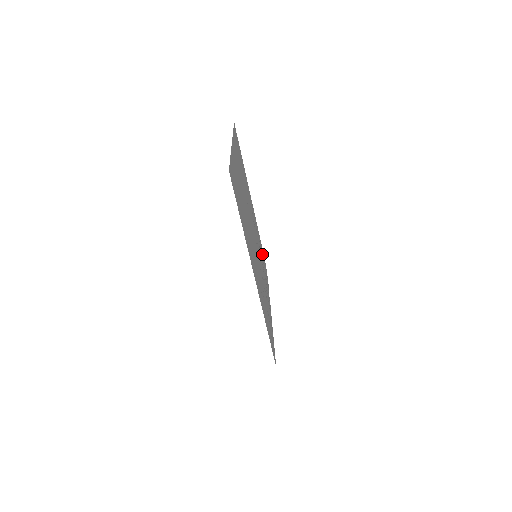
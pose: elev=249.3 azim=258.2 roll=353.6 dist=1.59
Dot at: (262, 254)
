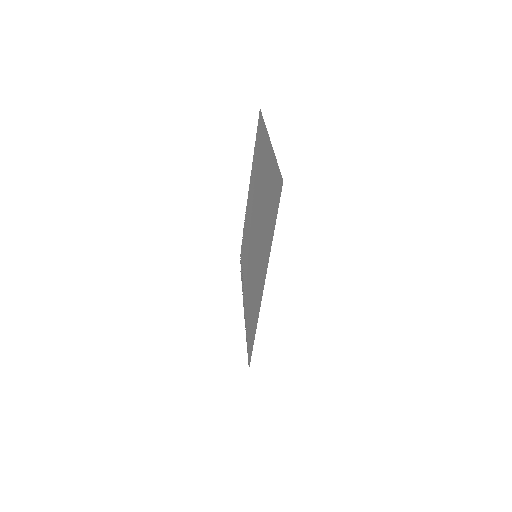
Dot at: (243, 244)
